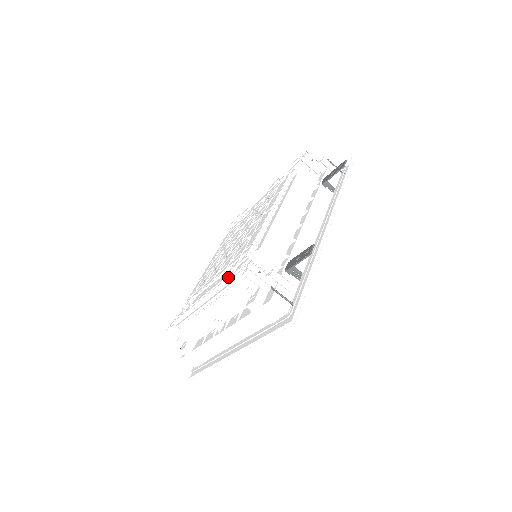
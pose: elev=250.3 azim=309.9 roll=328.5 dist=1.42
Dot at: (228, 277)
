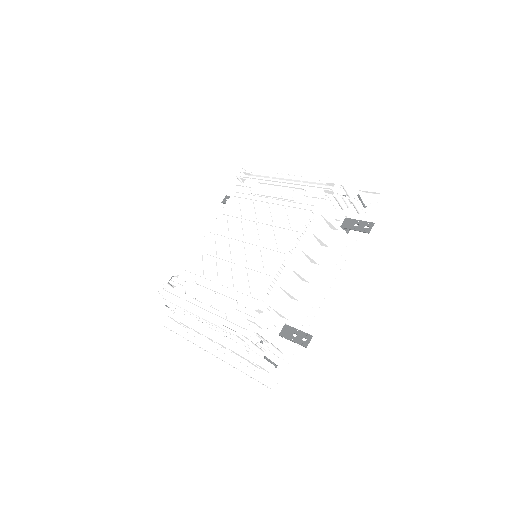
Dot at: (231, 322)
